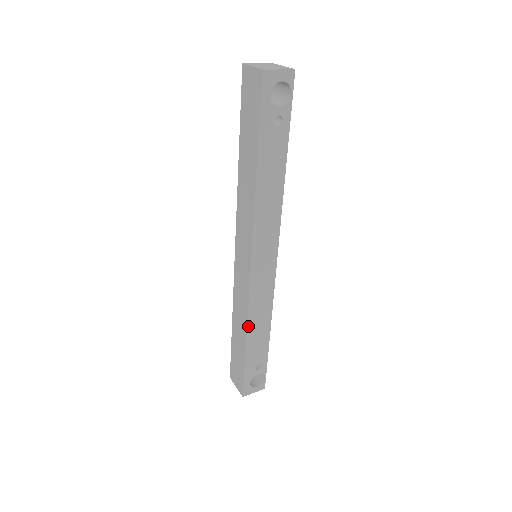
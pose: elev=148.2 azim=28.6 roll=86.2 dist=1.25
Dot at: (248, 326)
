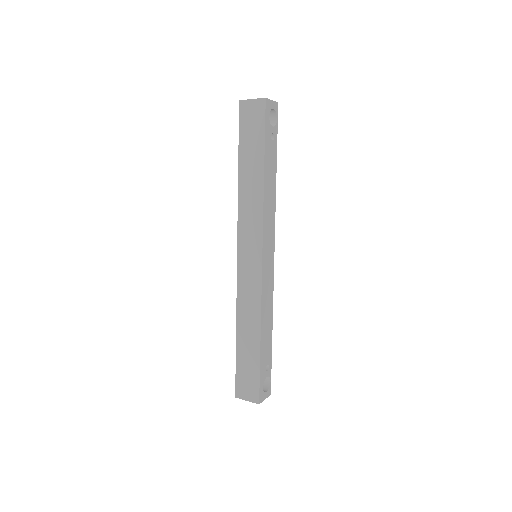
Dot at: (261, 320)
